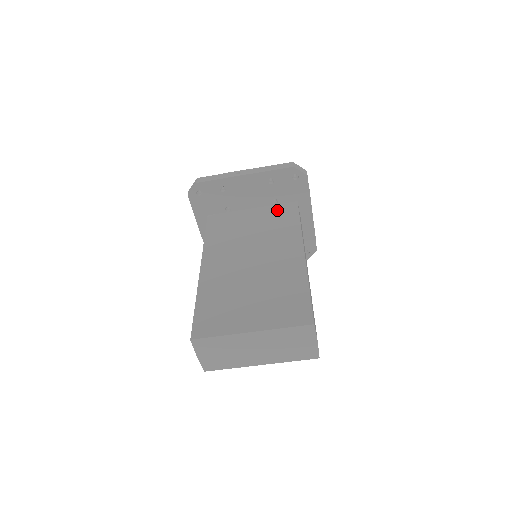
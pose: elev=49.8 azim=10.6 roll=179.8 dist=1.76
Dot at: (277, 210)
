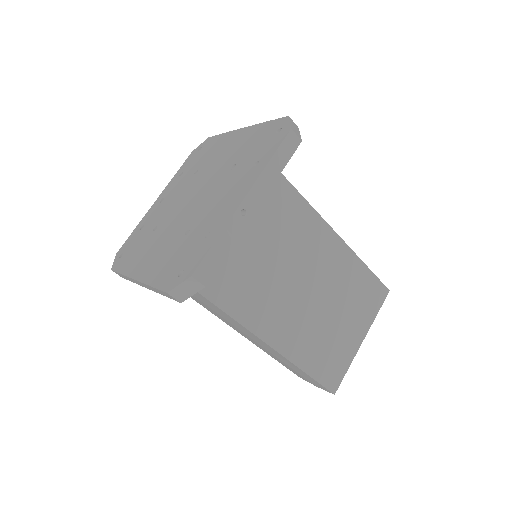
Dot at: occluded
